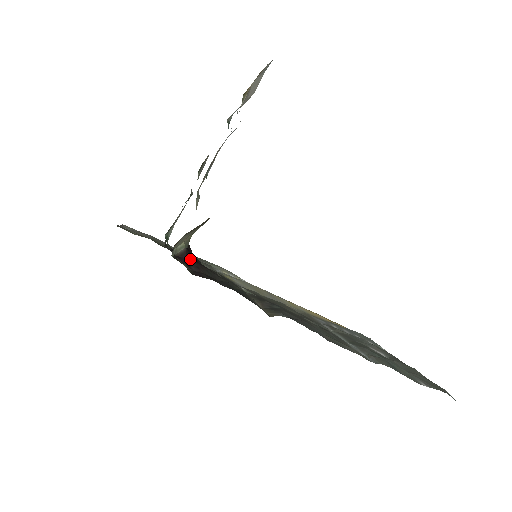
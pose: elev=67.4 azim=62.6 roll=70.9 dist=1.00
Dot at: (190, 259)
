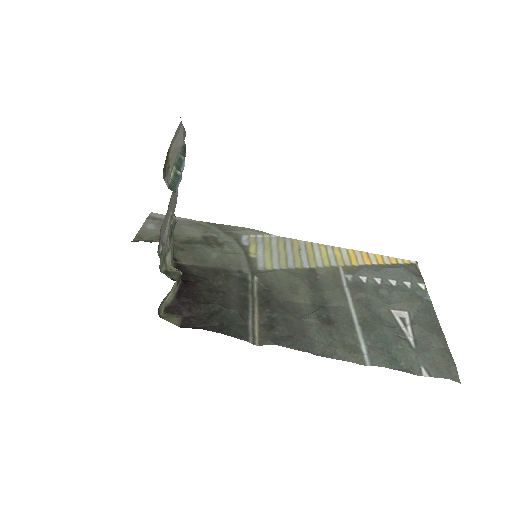
Dot at: (182, 301)
